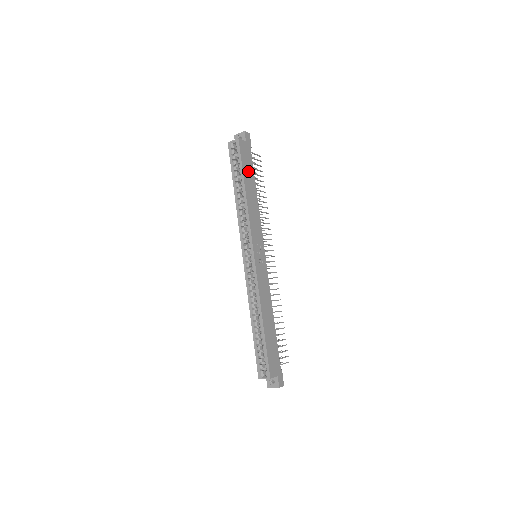
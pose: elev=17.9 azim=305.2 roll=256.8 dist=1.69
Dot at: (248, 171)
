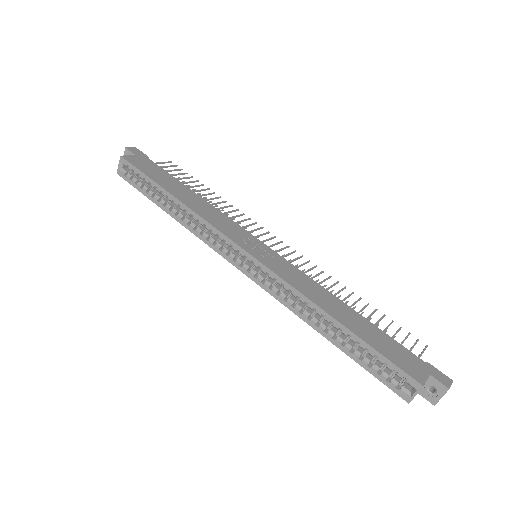
Dot at: (162, 178)
